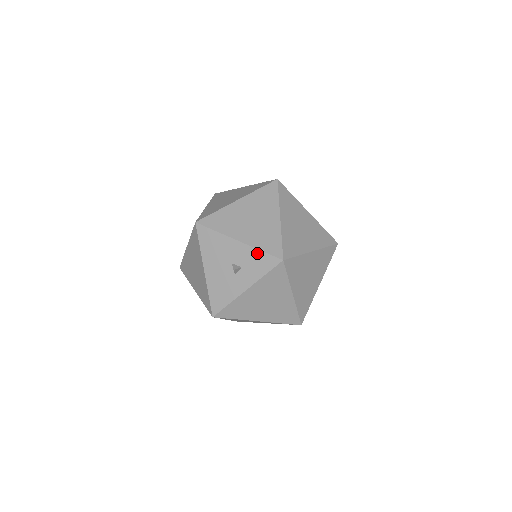
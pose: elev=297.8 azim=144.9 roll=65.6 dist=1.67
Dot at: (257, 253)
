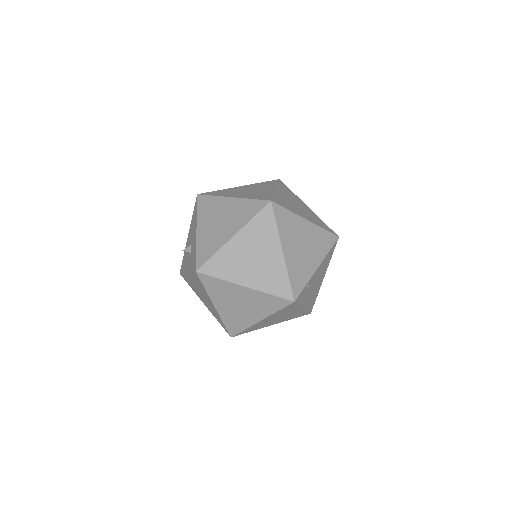
Dot at: (195, 251)
